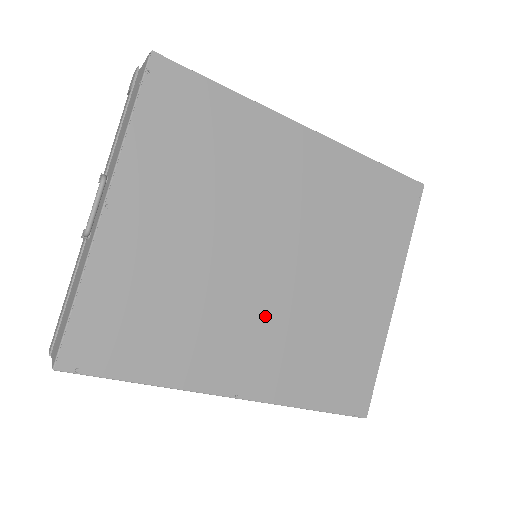
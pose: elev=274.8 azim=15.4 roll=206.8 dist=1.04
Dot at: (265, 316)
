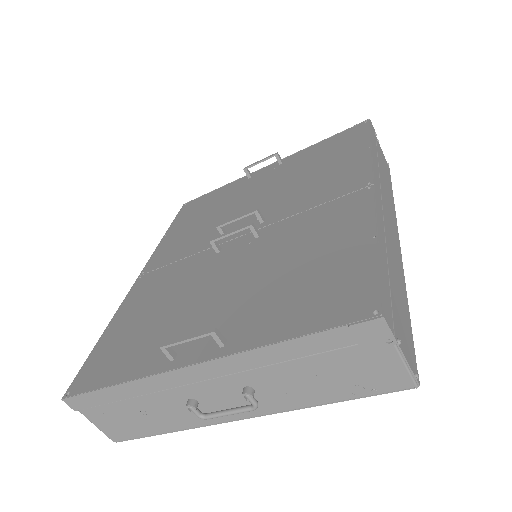
Dot at: occluded
